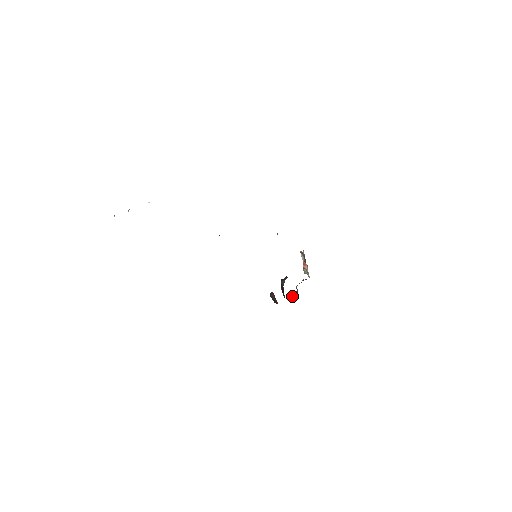
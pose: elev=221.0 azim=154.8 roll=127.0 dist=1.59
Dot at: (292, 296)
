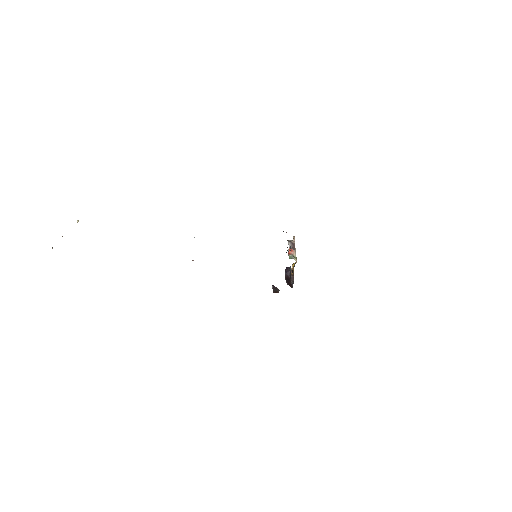
Dot at: occluded
